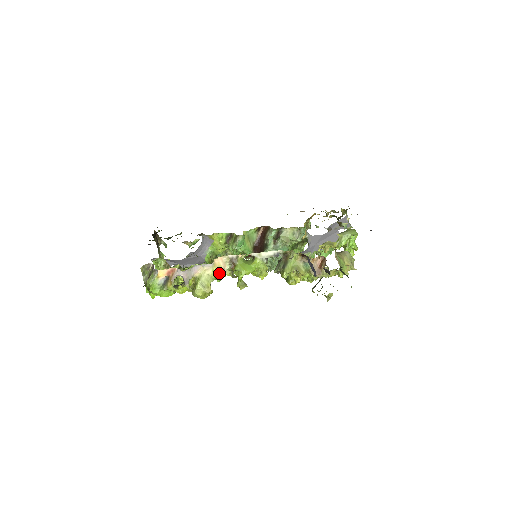
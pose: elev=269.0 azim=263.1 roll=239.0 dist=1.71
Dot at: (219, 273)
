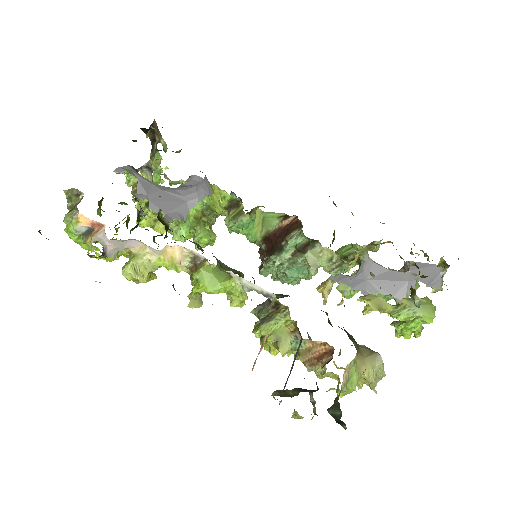
Dot at: (170, 264)
